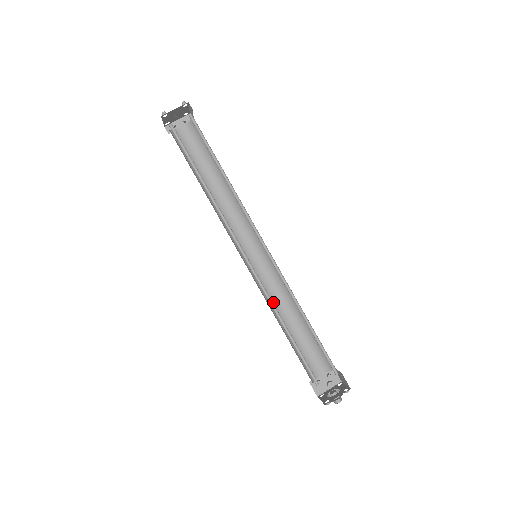
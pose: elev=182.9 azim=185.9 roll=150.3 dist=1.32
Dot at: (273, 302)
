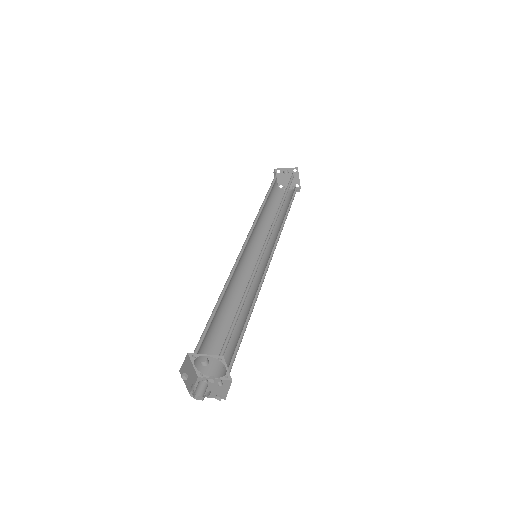
Dot at: (238, 298)
